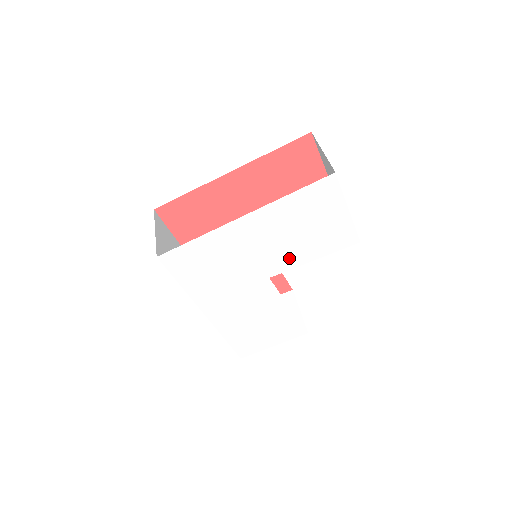
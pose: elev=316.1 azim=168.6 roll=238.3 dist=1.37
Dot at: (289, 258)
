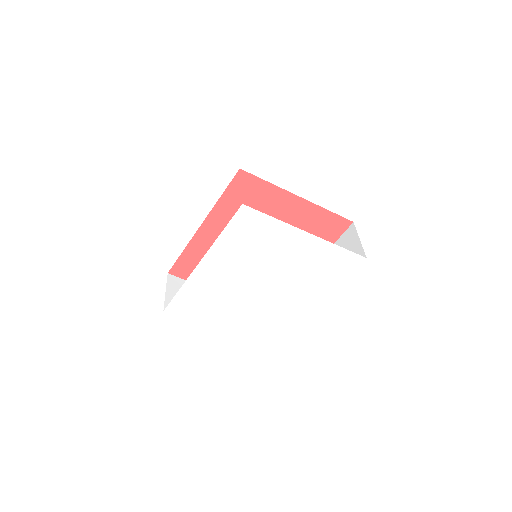
Dot at: (286, 277)
